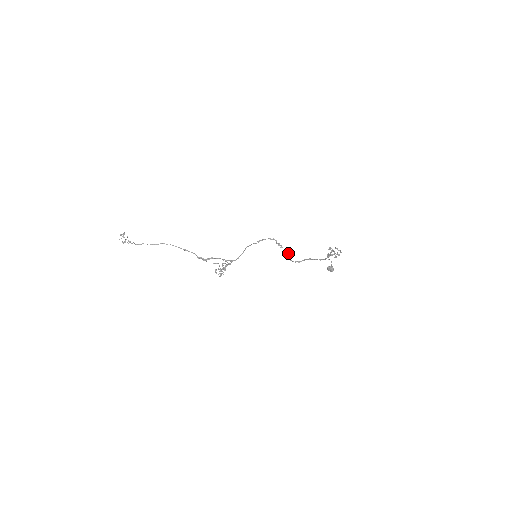
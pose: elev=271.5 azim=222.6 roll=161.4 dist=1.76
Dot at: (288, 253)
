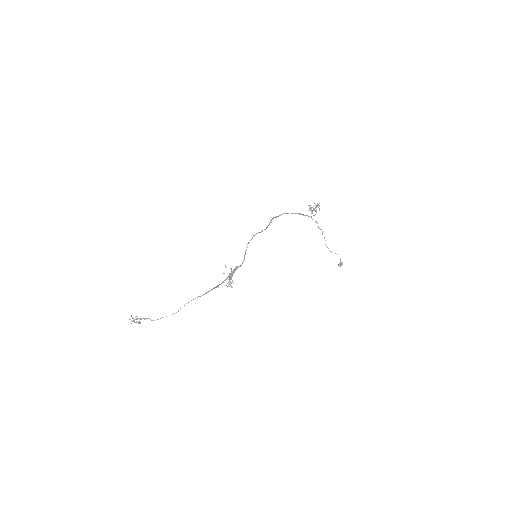
Dot at: occluded
